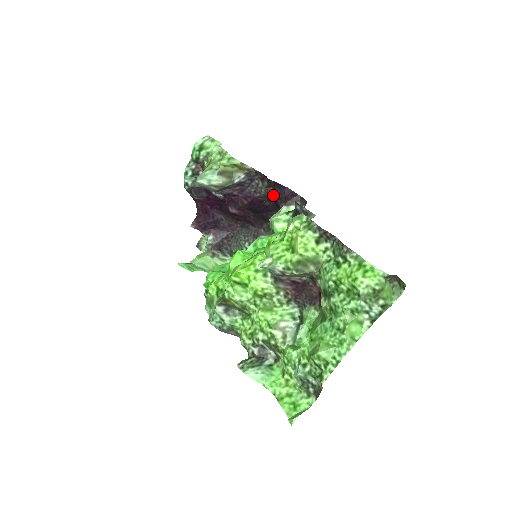
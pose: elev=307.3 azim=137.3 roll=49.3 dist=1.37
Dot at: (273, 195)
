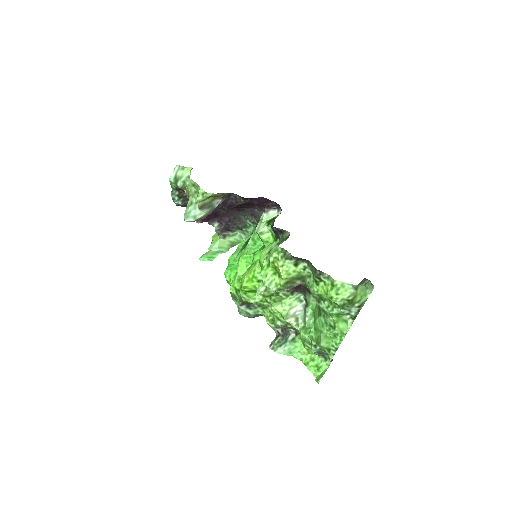
Dot at: occluded
